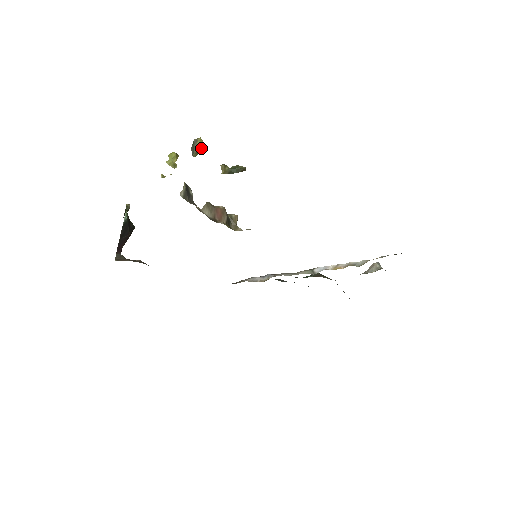
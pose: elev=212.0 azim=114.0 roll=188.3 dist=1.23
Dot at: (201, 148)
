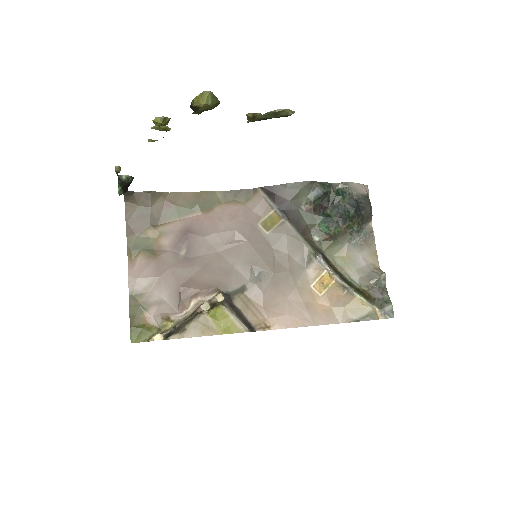
Dot at: occluded
